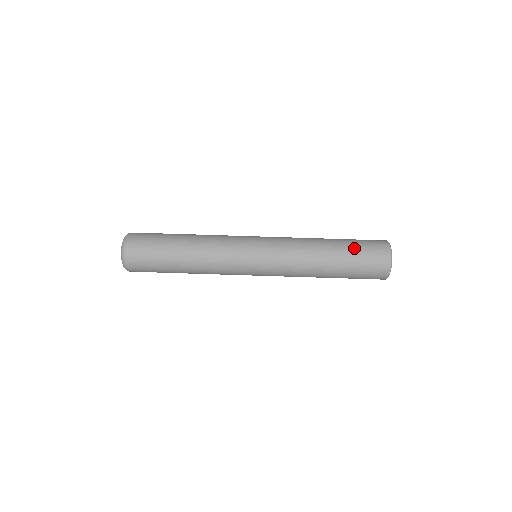
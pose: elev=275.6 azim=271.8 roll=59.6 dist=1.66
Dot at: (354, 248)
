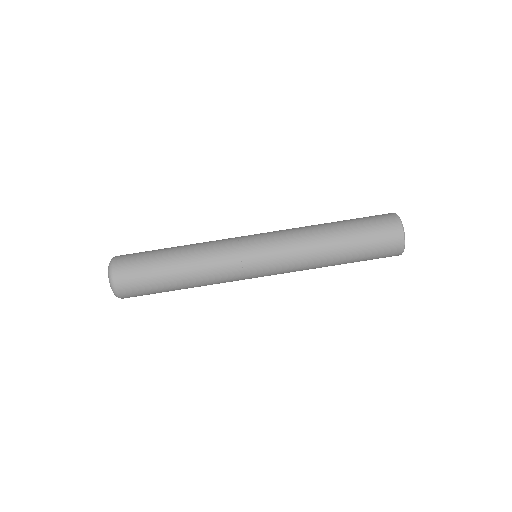
Dot at: (364, 243)
